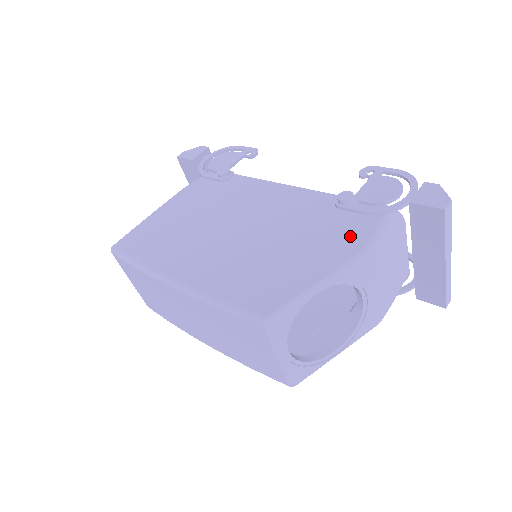
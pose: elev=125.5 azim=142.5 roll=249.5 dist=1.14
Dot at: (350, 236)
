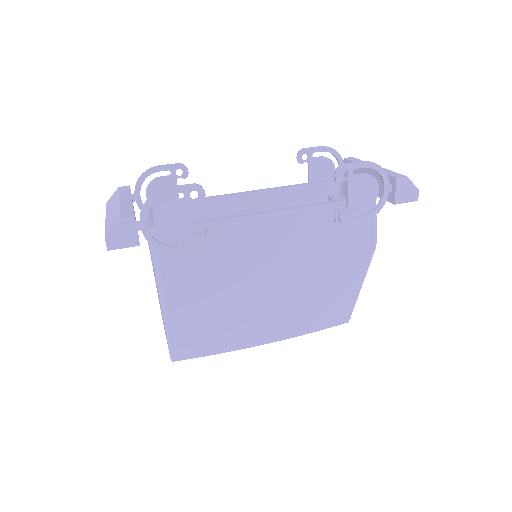
Dot at: (361, 242)
